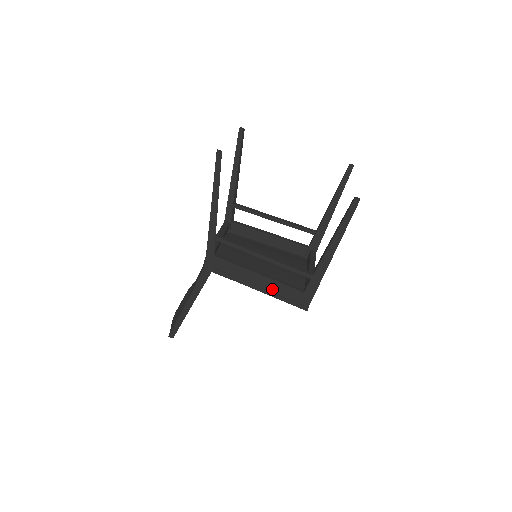
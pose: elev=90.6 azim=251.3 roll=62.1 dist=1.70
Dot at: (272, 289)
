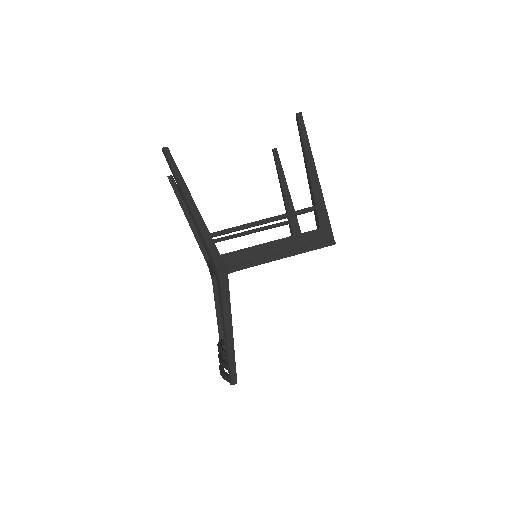
Dot at: (292, 247)
